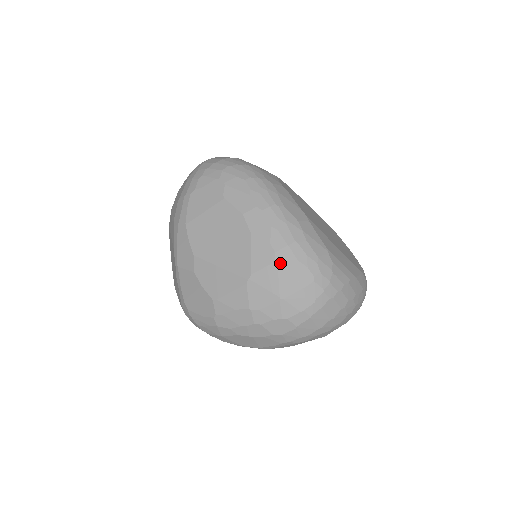
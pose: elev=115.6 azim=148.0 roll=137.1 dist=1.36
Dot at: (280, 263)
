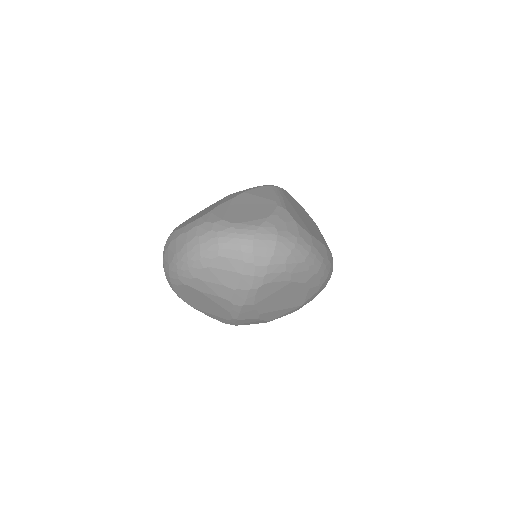
Dot at: (321, 288)
